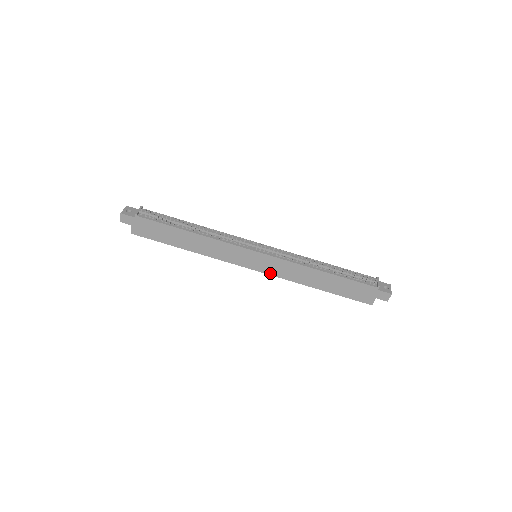
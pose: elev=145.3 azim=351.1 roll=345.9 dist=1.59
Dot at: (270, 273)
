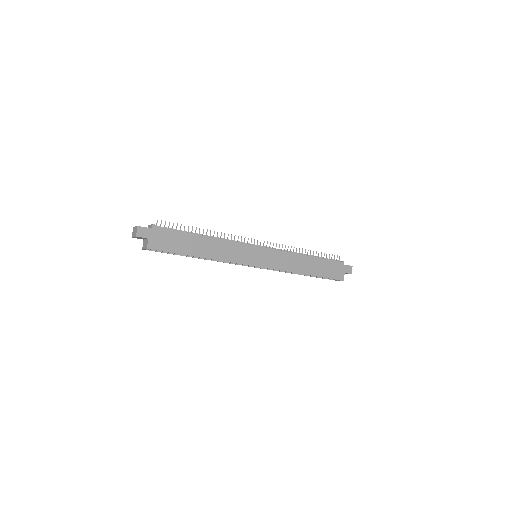
Dot at: (272, 267)
